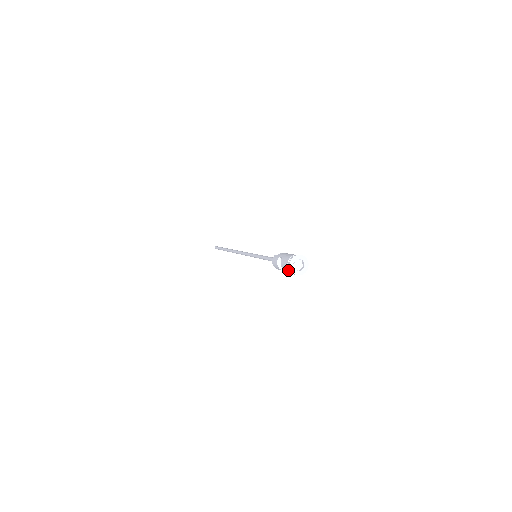
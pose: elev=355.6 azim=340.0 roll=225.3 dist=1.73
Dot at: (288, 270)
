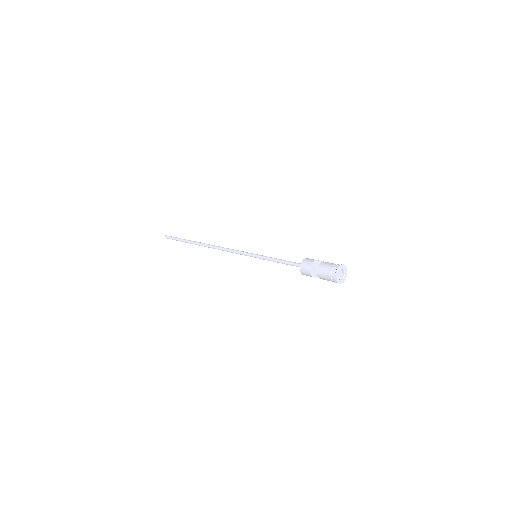
Dot at: (329, 272)
